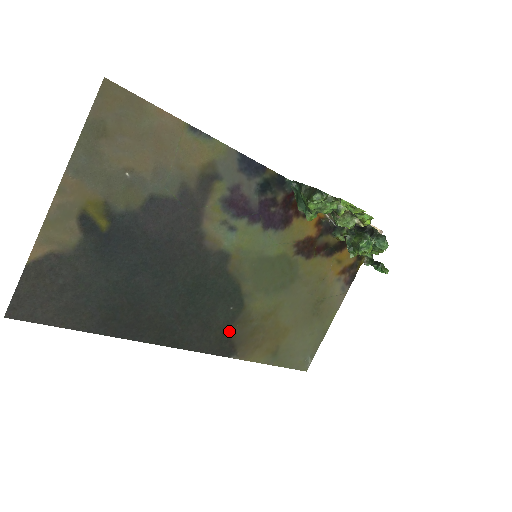
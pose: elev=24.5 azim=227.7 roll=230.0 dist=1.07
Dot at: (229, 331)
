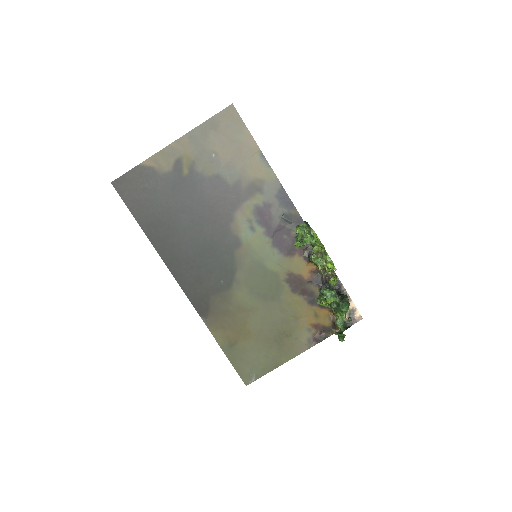
Dot at: (211, 297)
